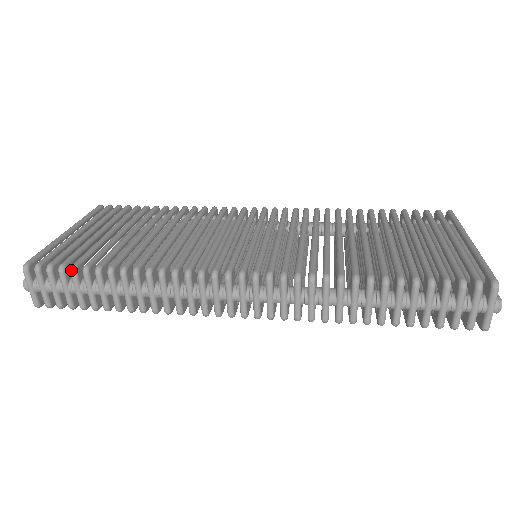
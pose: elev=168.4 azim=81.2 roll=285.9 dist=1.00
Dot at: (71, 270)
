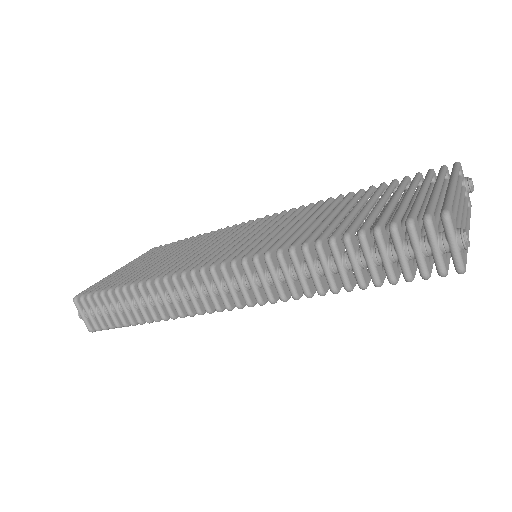
Dot at: (100, 294)
